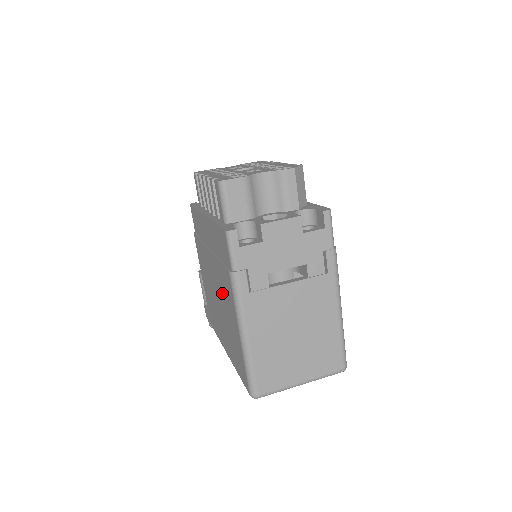
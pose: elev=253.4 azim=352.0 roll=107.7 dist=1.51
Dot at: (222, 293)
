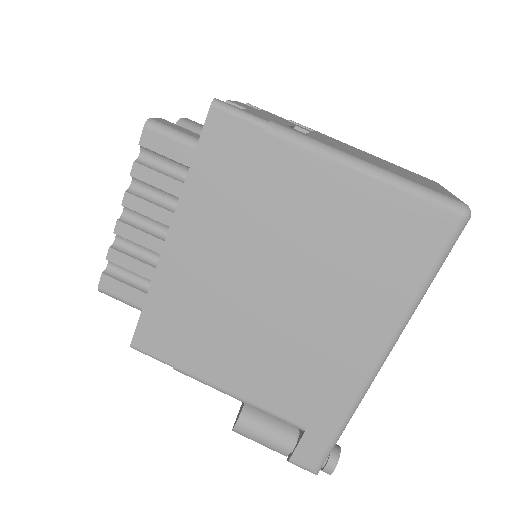
Dot at: (289, 232)
